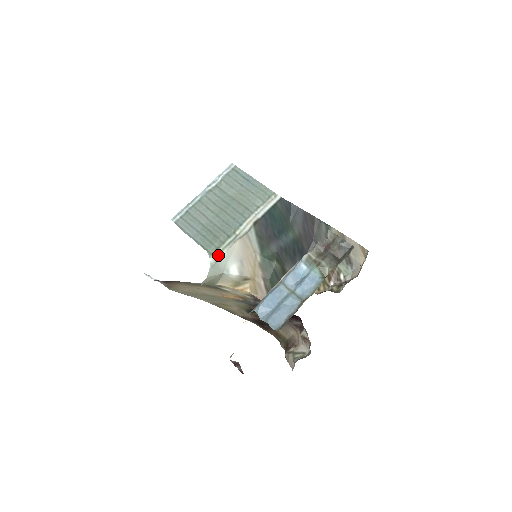
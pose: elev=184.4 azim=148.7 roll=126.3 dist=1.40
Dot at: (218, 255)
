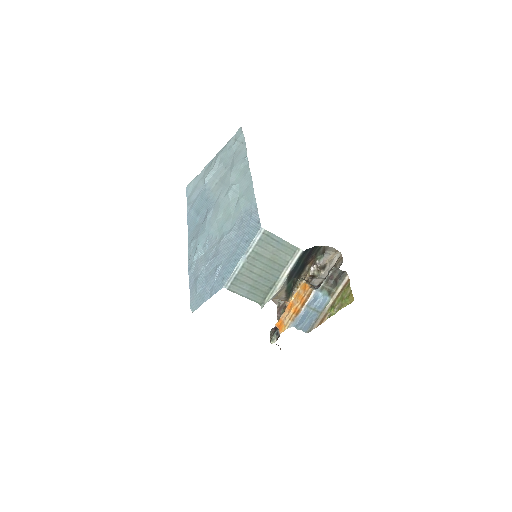
Dot at: (265, 302)
